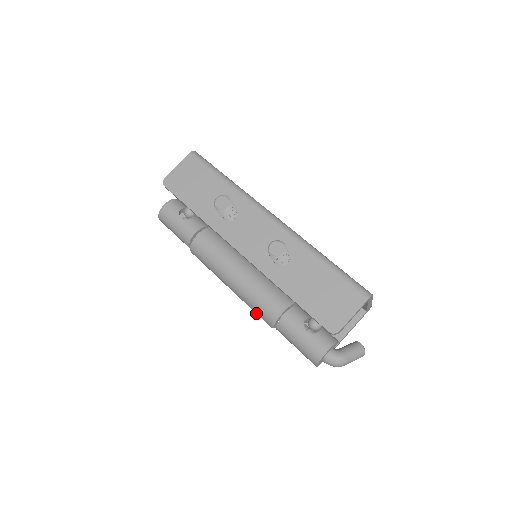
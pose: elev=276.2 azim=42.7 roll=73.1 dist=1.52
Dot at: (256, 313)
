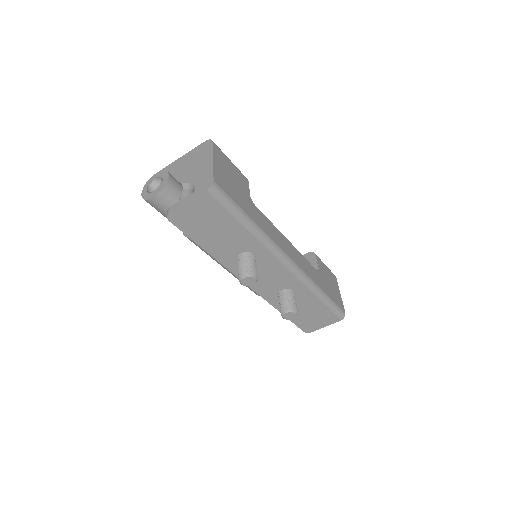
Dot at: occluded
